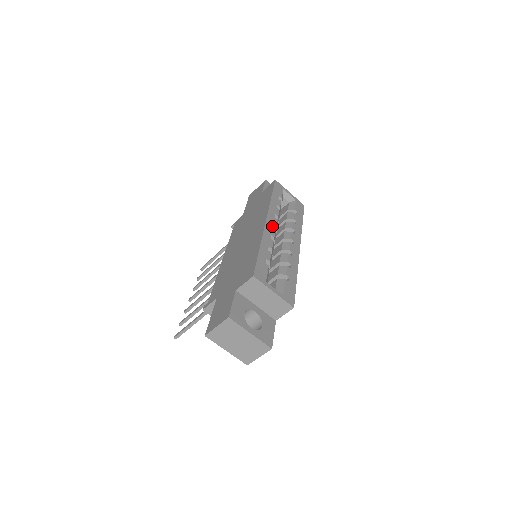
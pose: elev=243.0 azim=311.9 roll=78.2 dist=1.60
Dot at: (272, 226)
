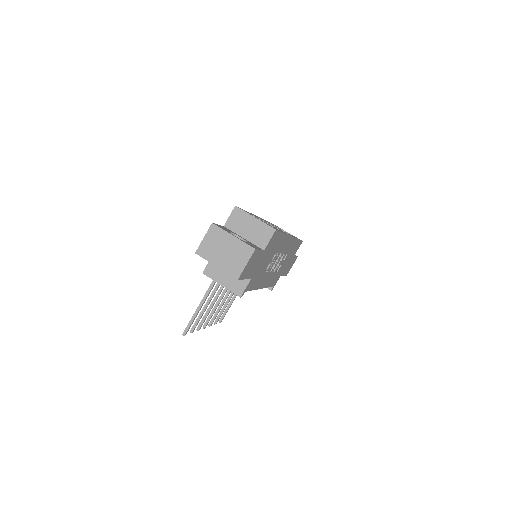
Dot at: occluded
